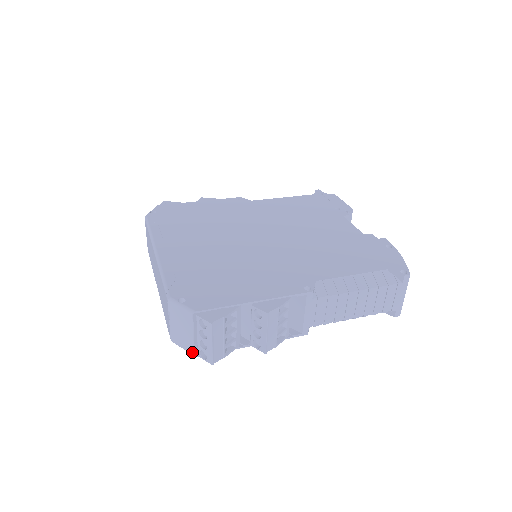
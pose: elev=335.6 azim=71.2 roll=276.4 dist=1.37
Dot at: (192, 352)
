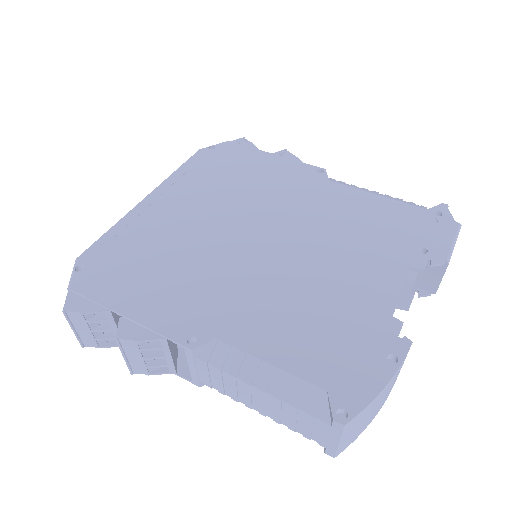
Dot at: occluded
